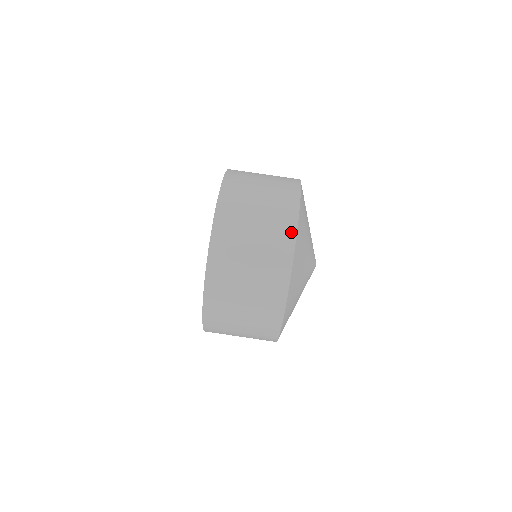
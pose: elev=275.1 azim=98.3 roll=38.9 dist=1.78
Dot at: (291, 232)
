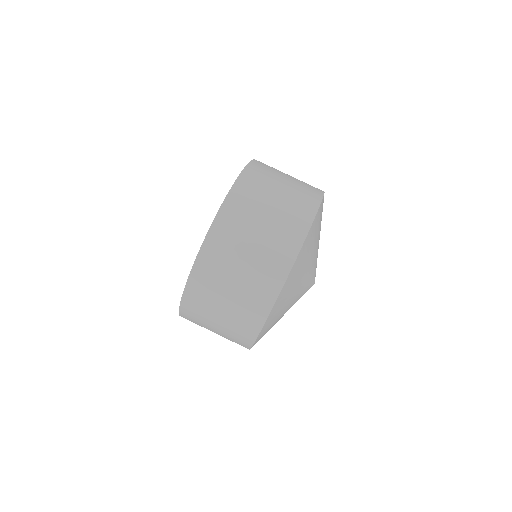
Dot at: (264, 310)
